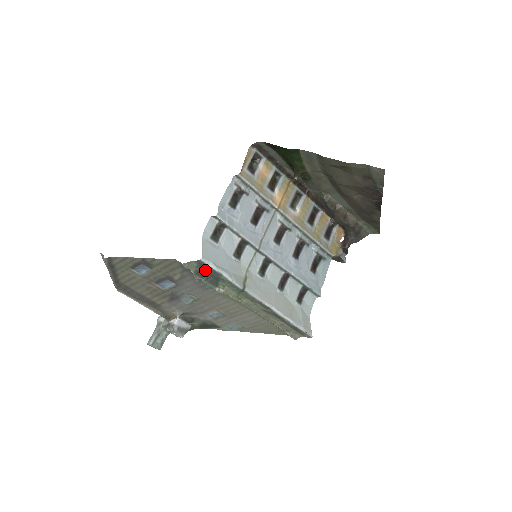
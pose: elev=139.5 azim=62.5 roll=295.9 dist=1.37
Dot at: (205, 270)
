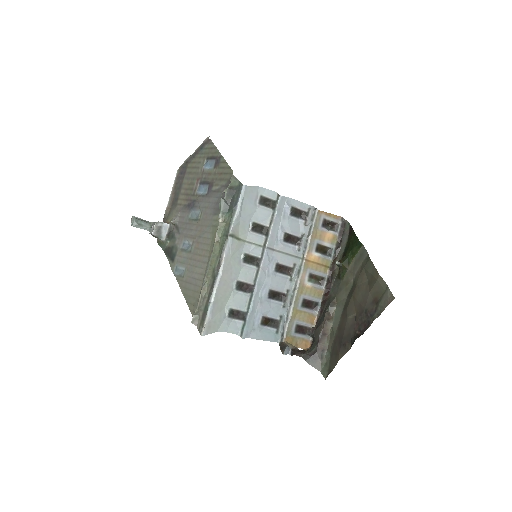
Dot at: (235, 194)
